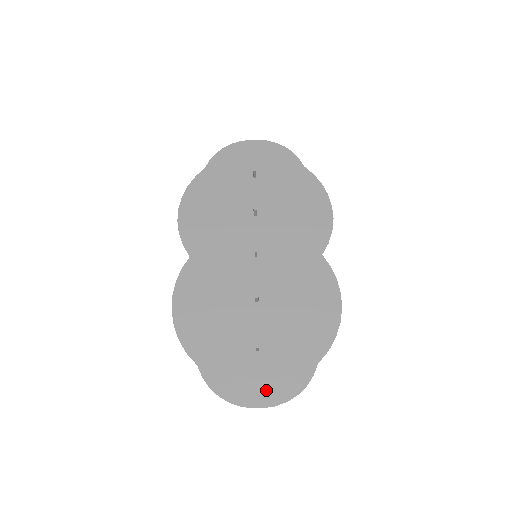
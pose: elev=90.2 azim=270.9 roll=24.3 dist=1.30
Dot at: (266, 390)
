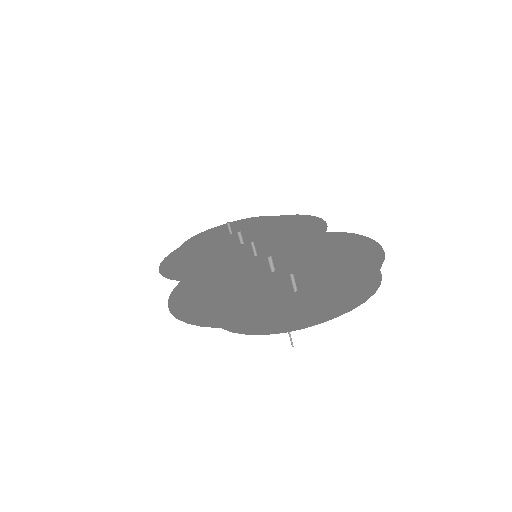
Dot at: (329, 306)
